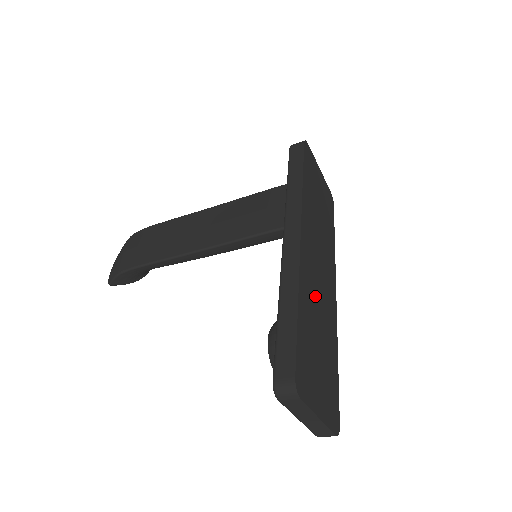
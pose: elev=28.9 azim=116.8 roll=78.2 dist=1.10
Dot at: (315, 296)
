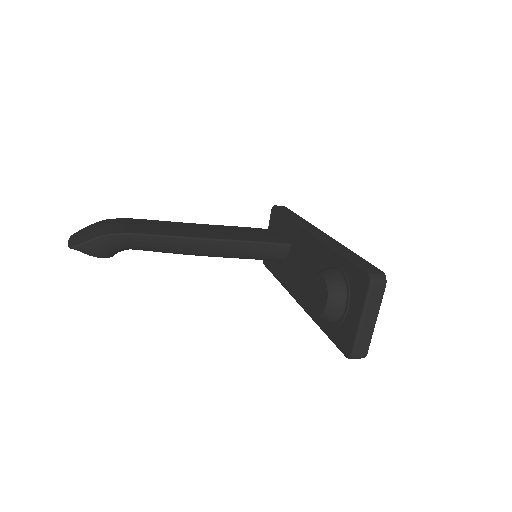
Dot at: occluded
